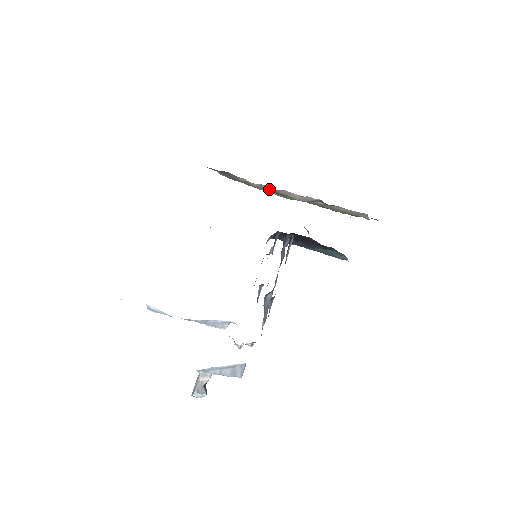
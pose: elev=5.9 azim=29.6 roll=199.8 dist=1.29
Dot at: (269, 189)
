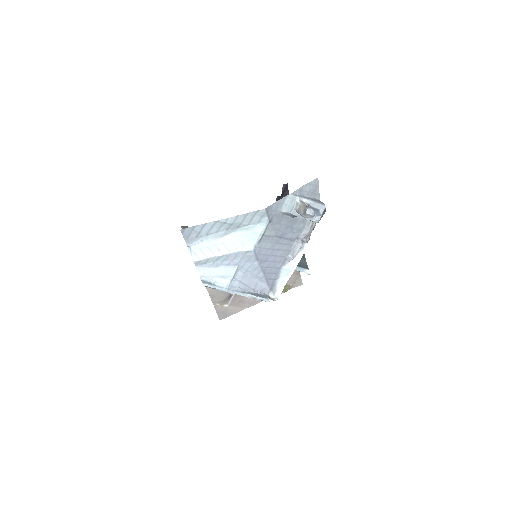
Dot at: occluded
